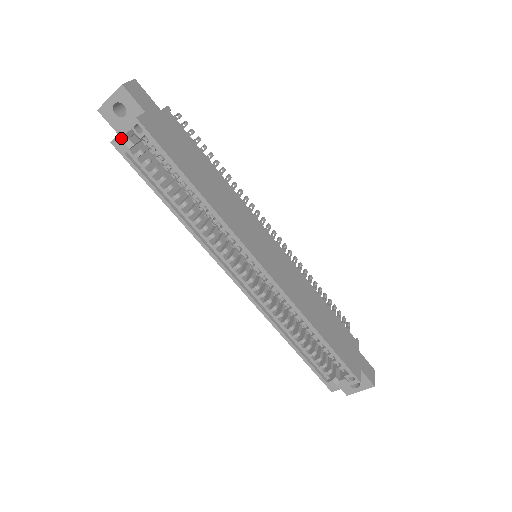
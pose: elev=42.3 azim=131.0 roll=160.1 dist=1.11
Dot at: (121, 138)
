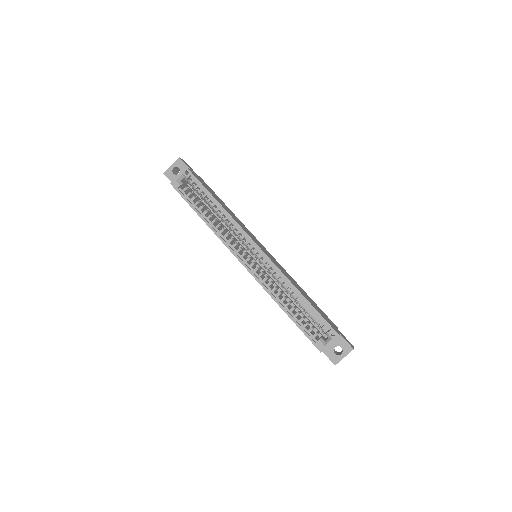
Dot at: (176, 180)
